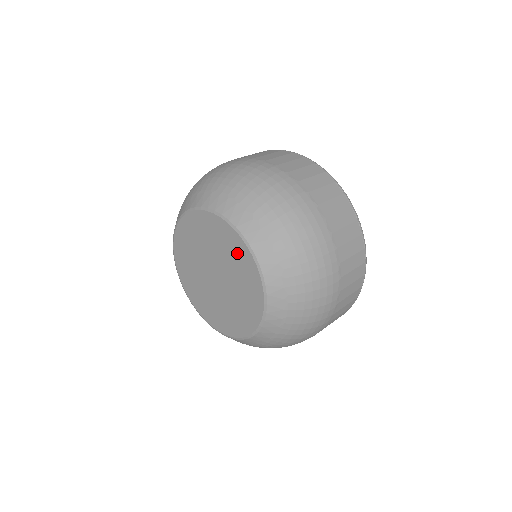
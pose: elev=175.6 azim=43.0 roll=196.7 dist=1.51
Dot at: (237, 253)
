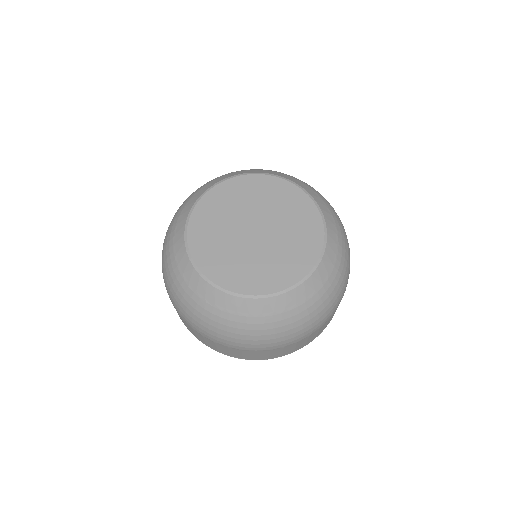
Dot at: (299, 207)
